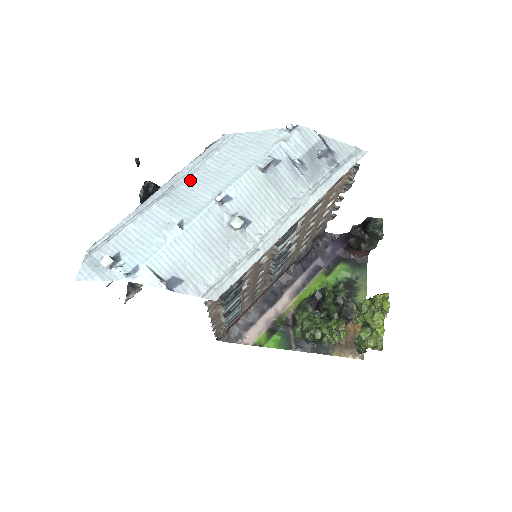
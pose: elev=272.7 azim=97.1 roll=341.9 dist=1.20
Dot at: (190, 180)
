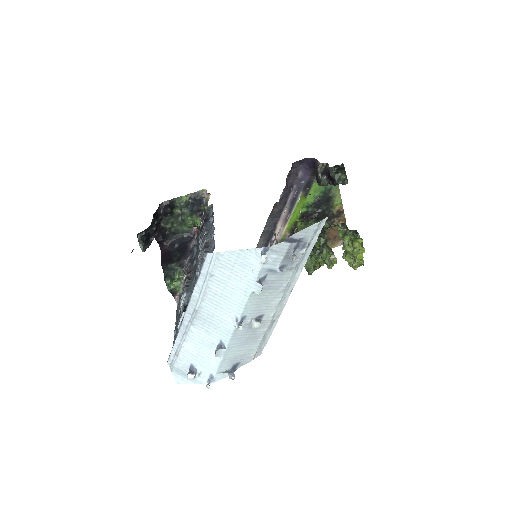
Dot at: (205, 304)
